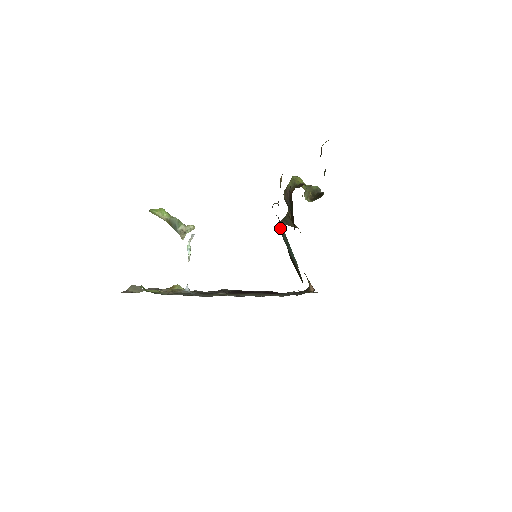
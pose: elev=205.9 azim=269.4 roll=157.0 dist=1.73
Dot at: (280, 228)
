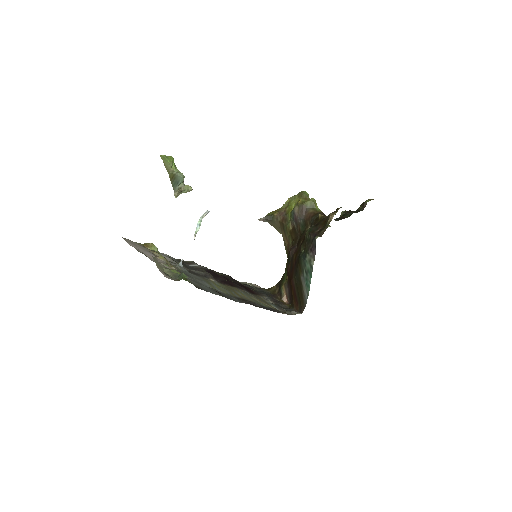
Dot at: (307, 255)
